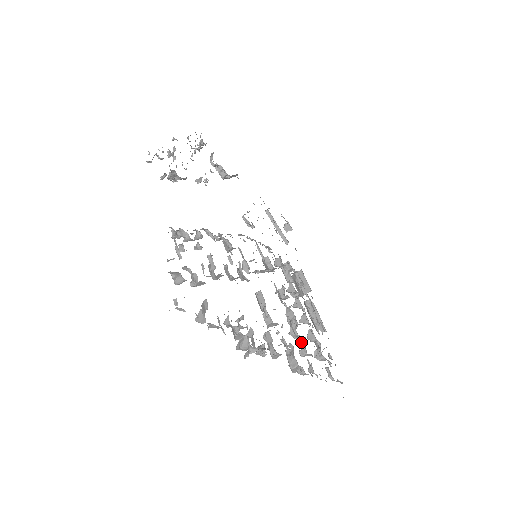
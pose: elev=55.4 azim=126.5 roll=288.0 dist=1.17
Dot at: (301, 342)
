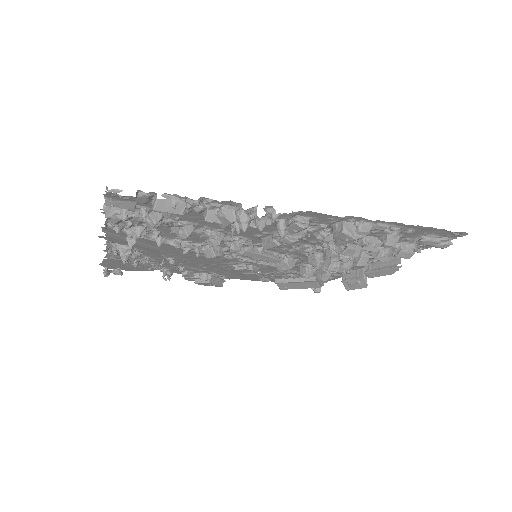
Dot at: occluded
